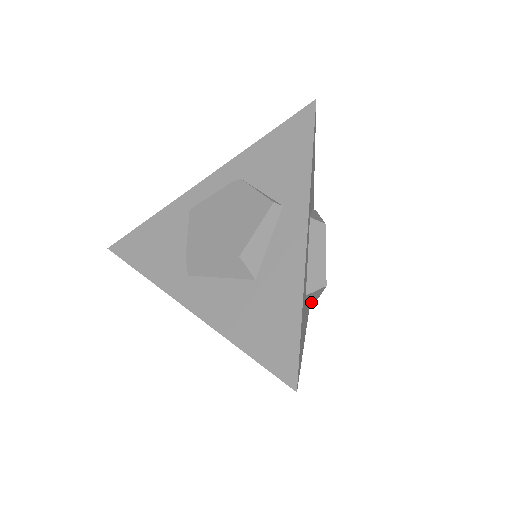
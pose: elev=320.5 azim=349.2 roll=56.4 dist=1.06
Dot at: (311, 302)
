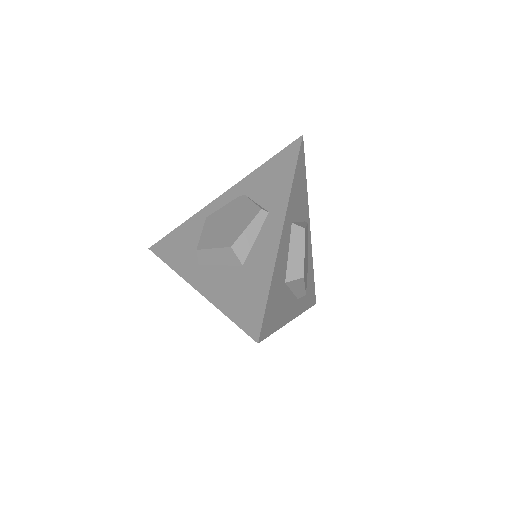
Dot at: (300, 296)
